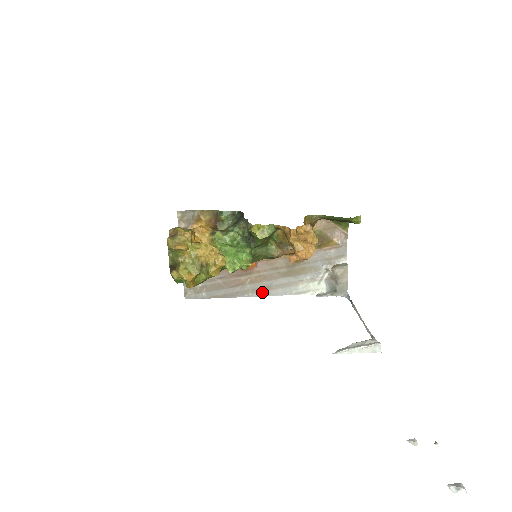
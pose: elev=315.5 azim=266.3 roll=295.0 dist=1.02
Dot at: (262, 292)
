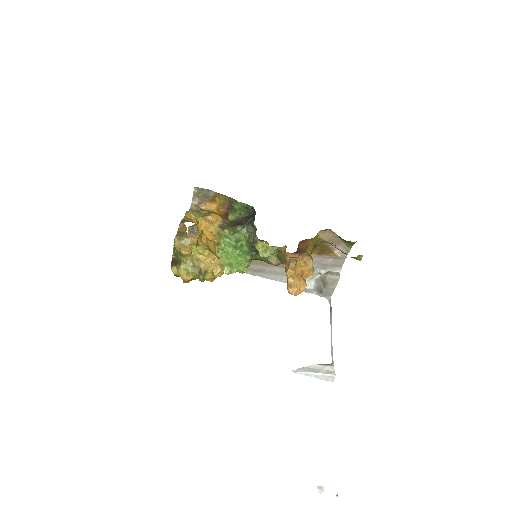
Dot at: (255, 272)
